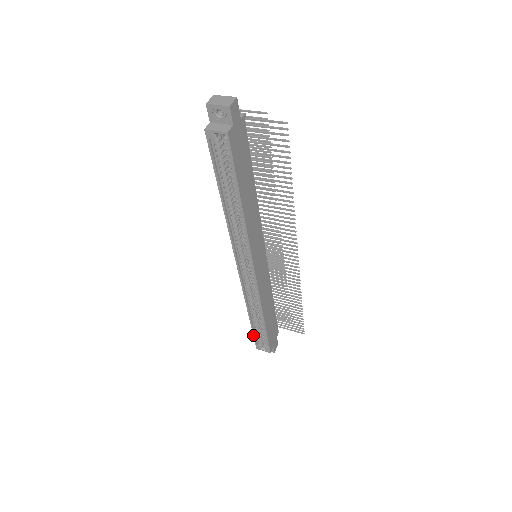
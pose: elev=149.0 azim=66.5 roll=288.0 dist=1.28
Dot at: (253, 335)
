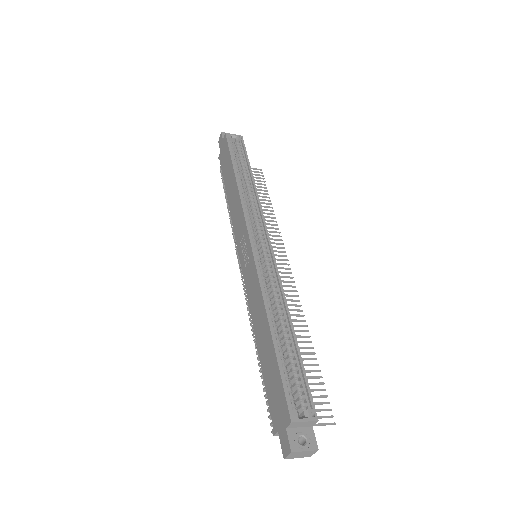
Dot at: (280, 376)
